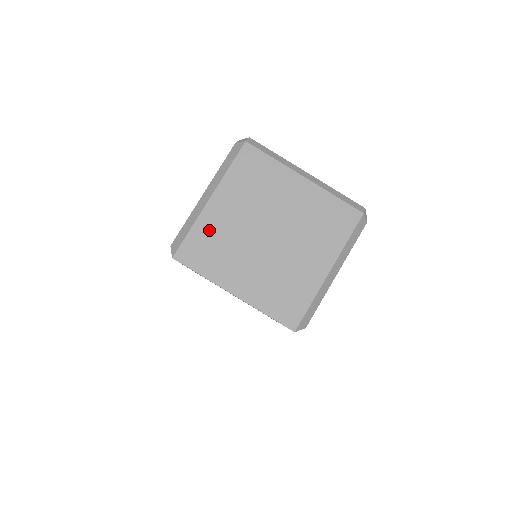
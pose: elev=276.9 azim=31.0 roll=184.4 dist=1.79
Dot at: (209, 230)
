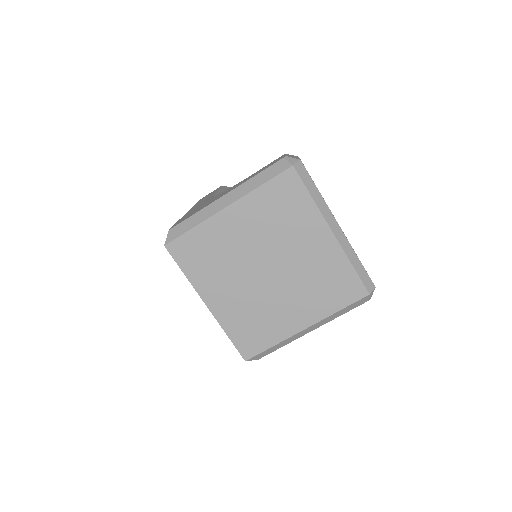
Dot at: (211, 237)
